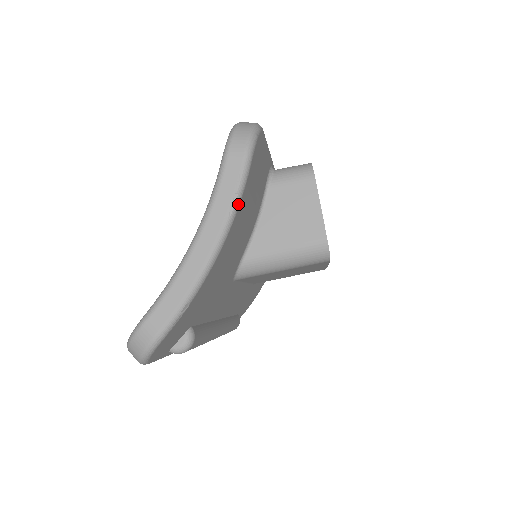
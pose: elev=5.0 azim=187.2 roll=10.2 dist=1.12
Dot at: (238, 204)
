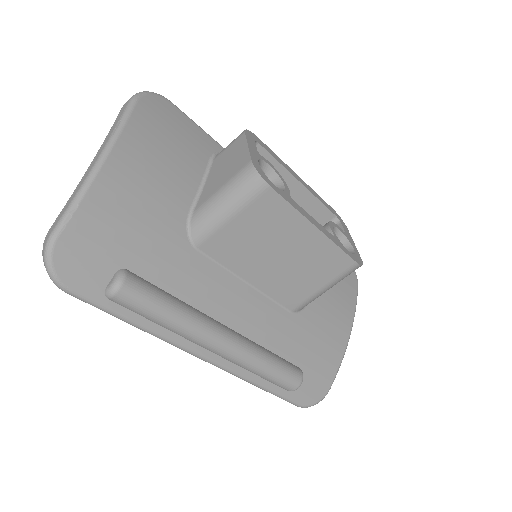
Dot at: (122, 127)
